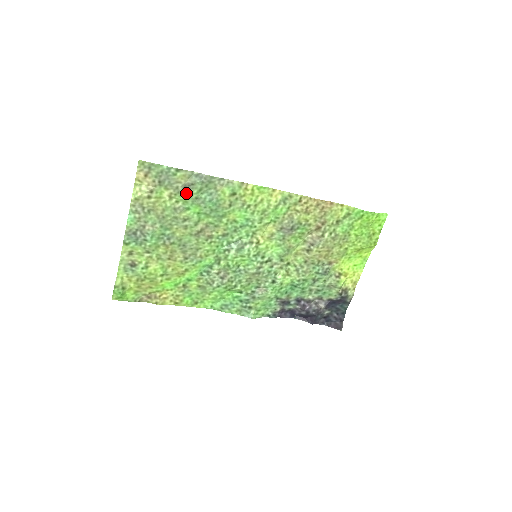
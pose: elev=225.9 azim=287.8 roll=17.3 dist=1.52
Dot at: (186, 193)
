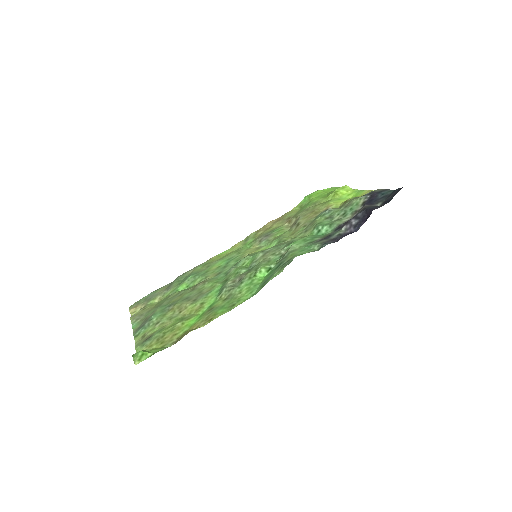
Dot at: (170, 289)
